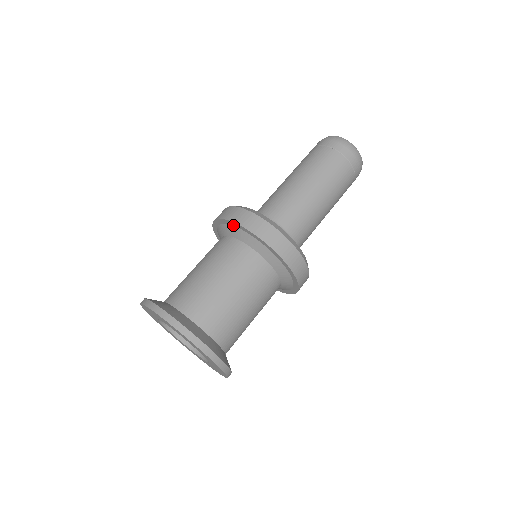
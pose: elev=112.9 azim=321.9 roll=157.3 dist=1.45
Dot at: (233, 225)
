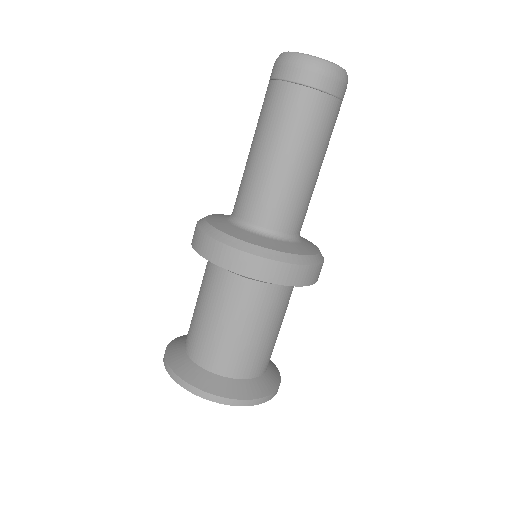
Dot at: (229, 268)
